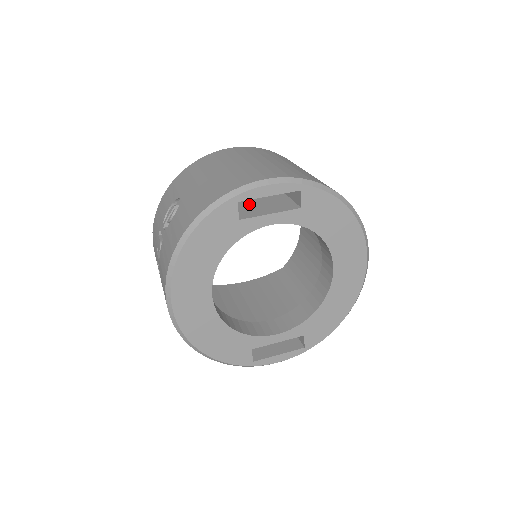
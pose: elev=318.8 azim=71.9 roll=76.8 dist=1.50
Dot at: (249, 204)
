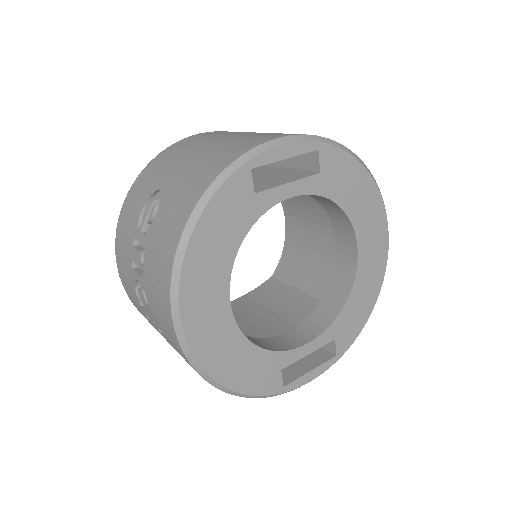
Dot at: occluded
